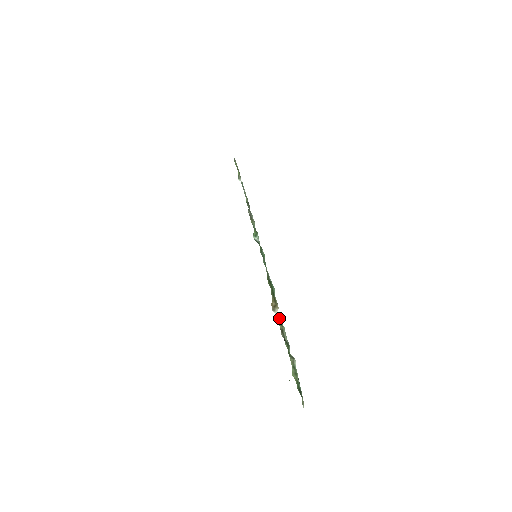
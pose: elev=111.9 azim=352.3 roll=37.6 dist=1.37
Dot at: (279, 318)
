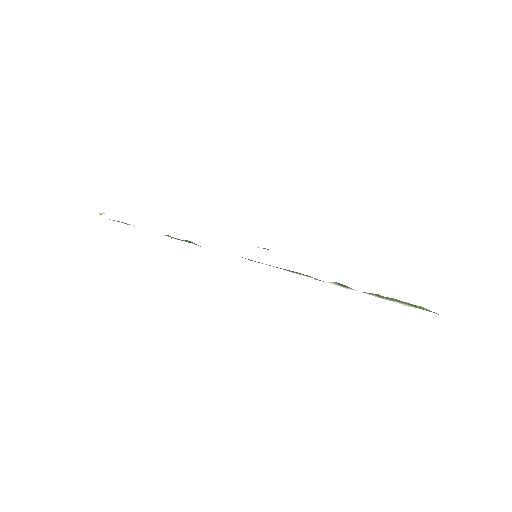
Dot at: occluded
